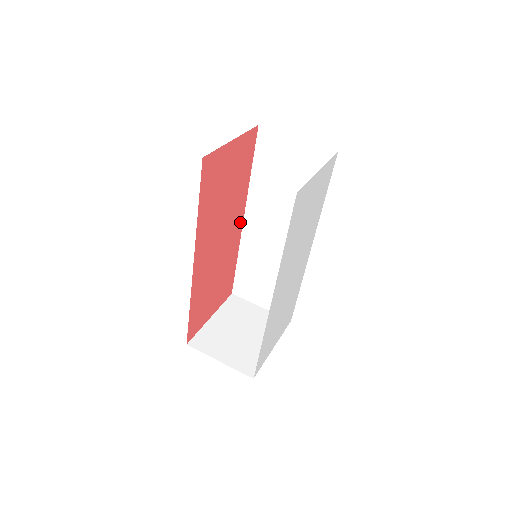
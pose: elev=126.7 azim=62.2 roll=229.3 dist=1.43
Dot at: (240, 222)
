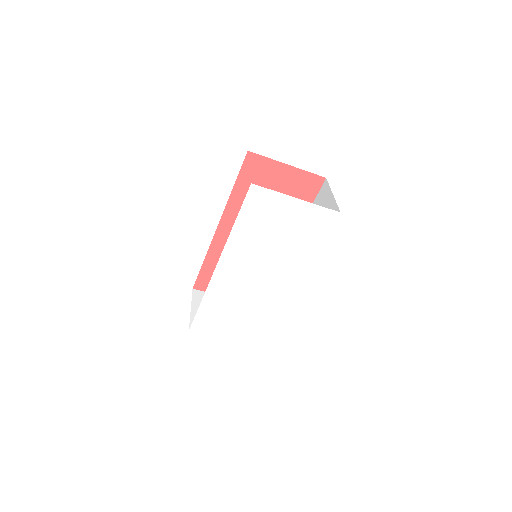
Dot at: occluded
